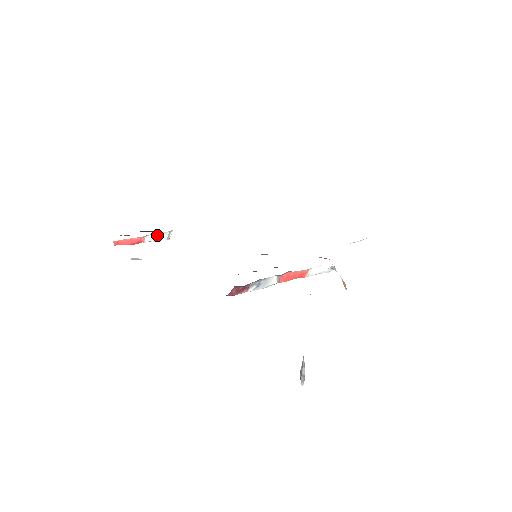
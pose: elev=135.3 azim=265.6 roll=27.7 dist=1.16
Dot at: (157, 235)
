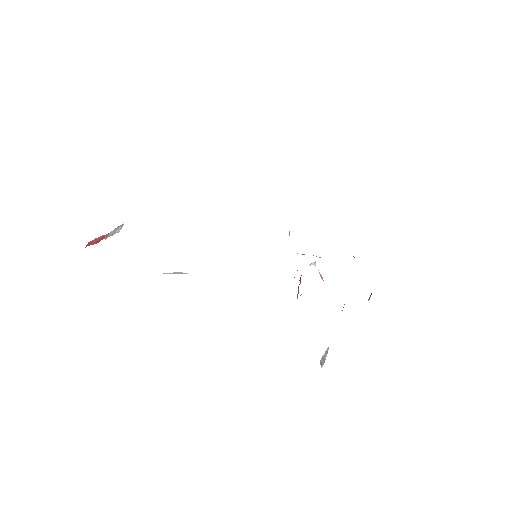
Dot at: (116, 229)
